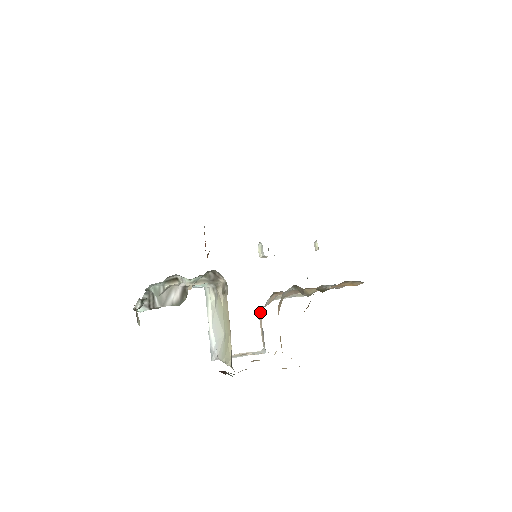
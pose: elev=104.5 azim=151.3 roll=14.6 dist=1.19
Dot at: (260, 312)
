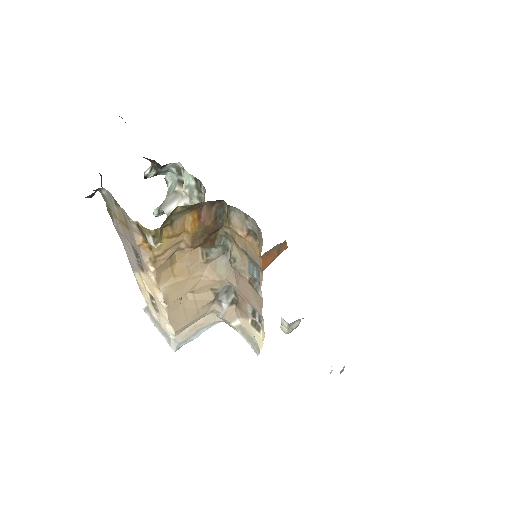
Dot at: (213, 317)
